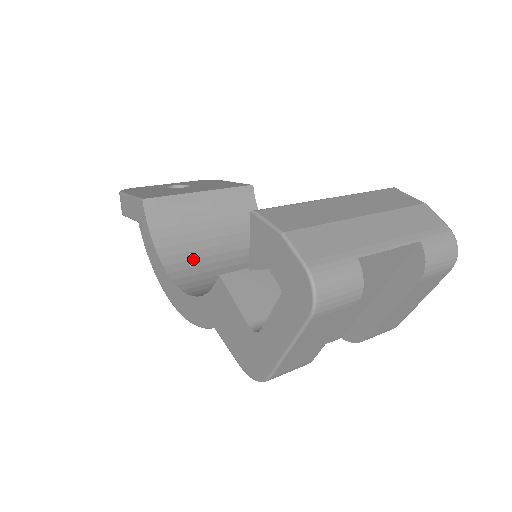
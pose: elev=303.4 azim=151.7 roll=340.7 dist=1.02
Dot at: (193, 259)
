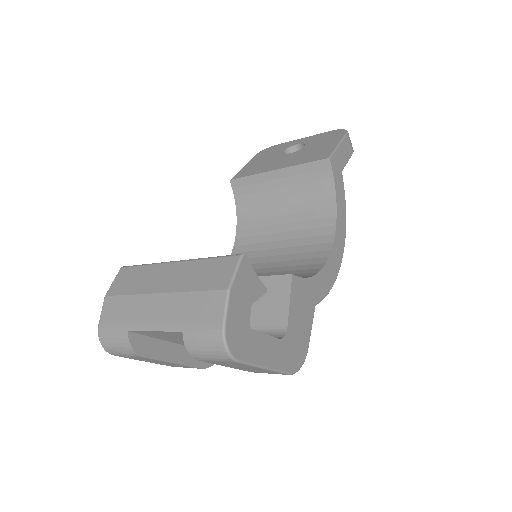
Dot at: (257, 235)
